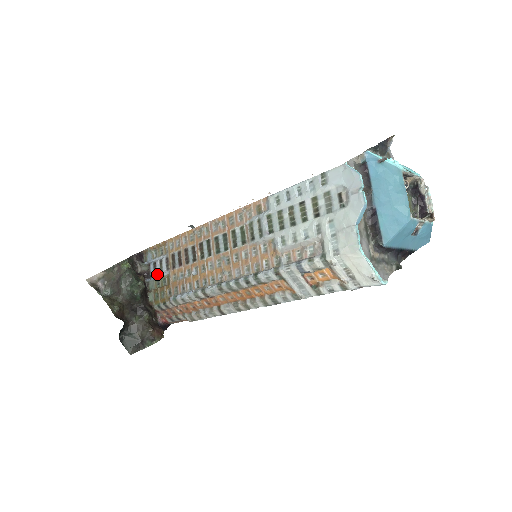
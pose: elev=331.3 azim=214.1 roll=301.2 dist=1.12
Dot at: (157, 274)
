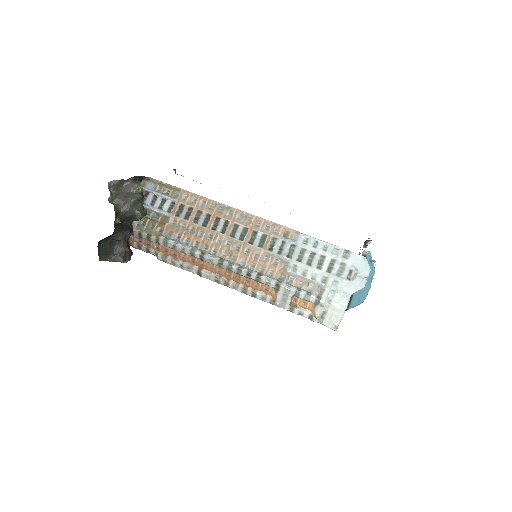
Dot at: (153, 207)
